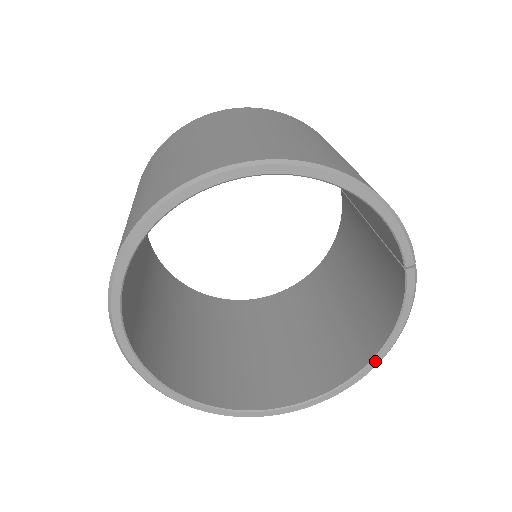
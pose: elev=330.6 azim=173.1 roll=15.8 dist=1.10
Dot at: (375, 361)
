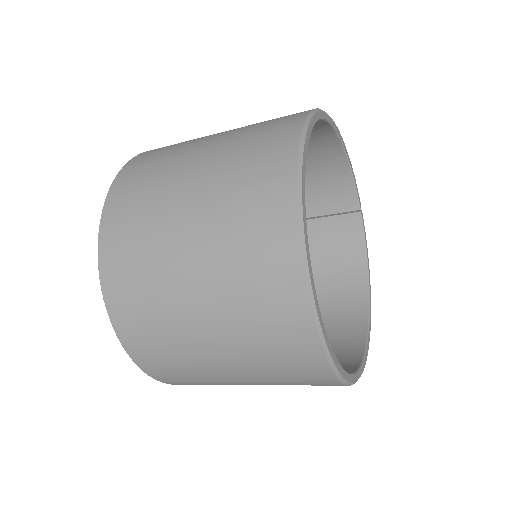
Dot at: (370, 295)
